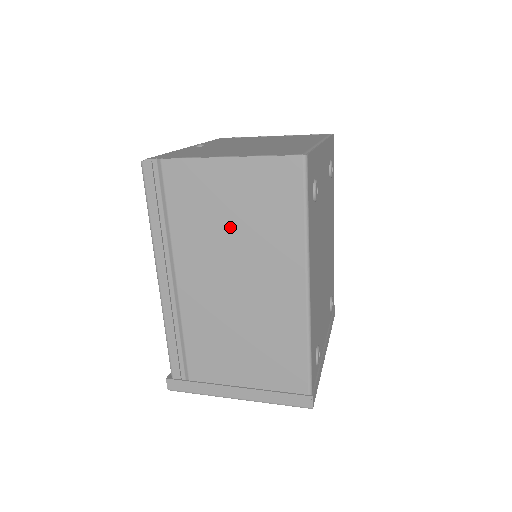
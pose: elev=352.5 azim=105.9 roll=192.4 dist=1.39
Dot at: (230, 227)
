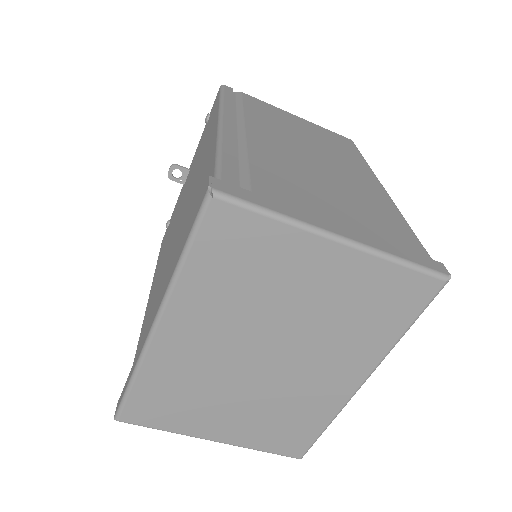
Dot at: (304, 135)
